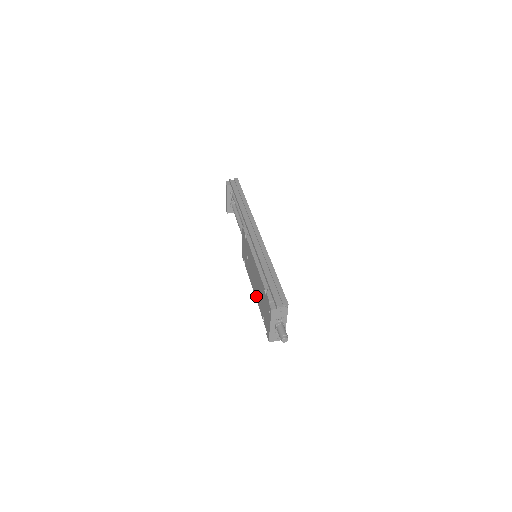
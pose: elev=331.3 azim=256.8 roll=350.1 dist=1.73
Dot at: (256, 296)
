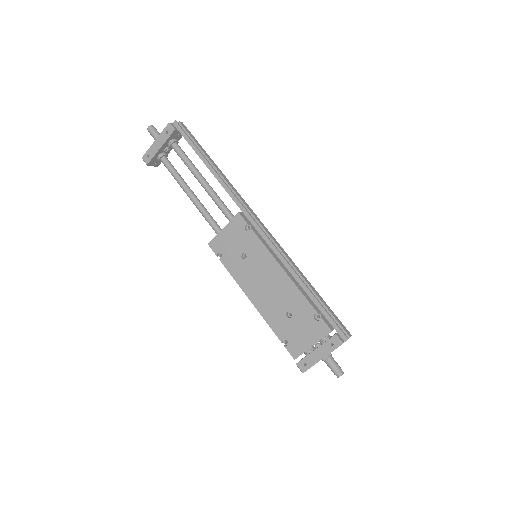
Dot at: (264, 311)
